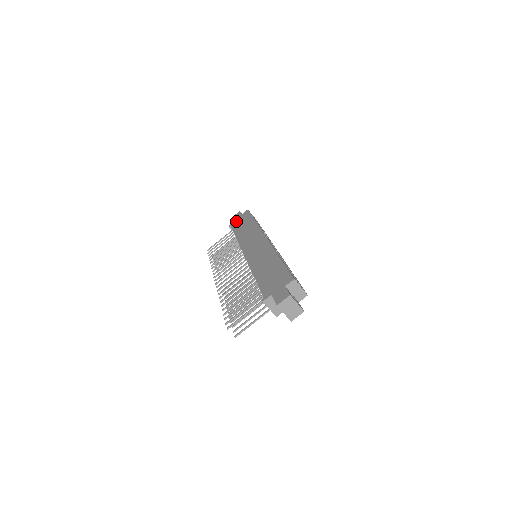
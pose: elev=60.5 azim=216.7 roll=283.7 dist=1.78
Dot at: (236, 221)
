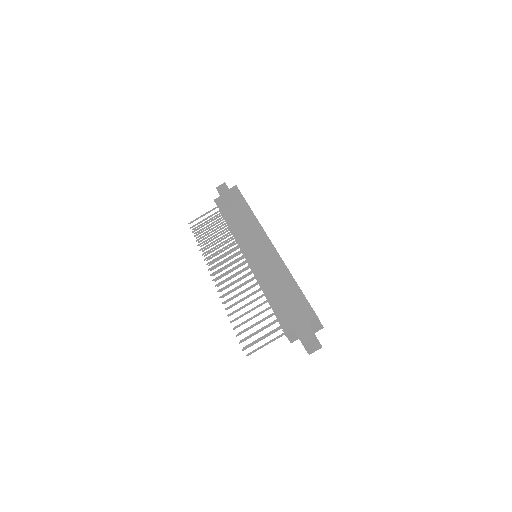
Dot at: (223, 197)
